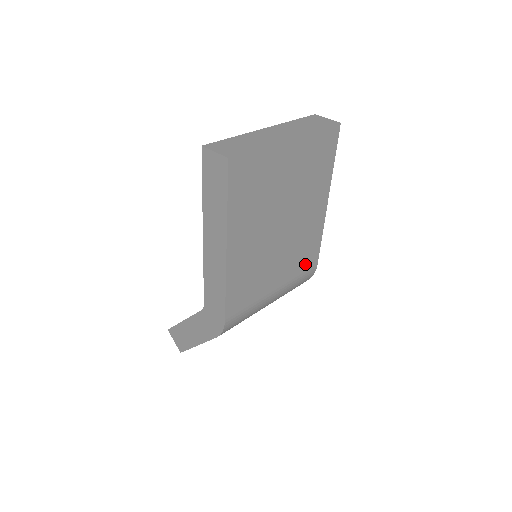
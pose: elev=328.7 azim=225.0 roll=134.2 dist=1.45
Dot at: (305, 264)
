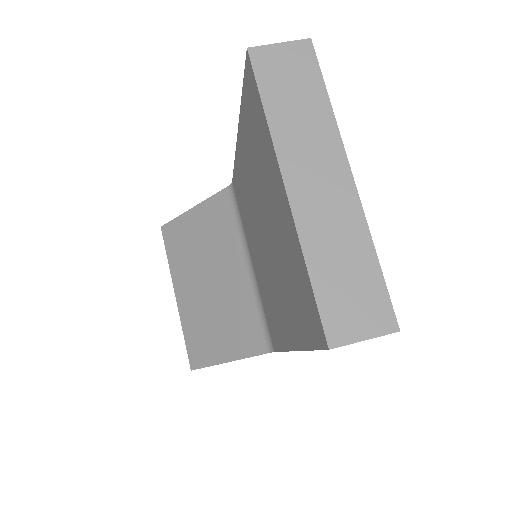
Dot at: occluded
